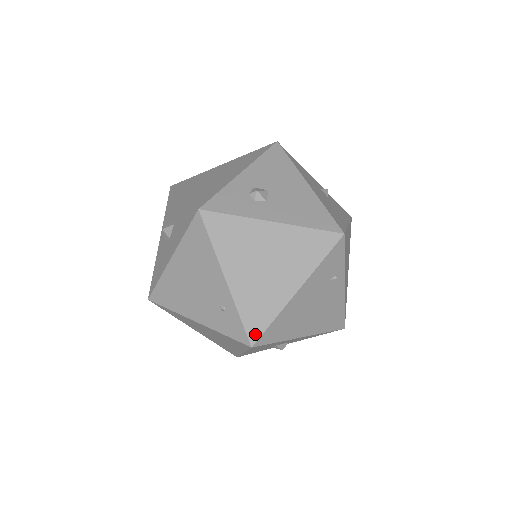
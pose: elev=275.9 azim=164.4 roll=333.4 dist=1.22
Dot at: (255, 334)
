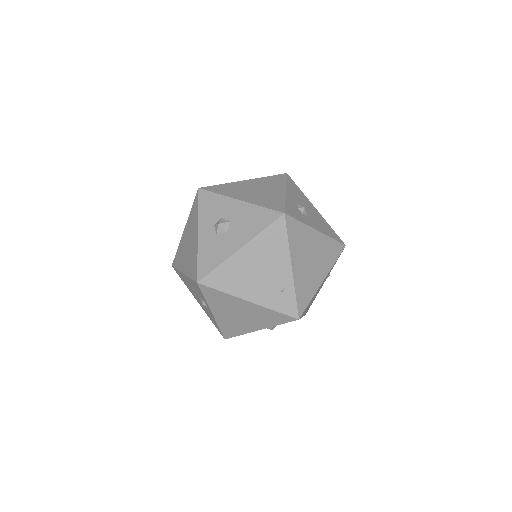
Dot at: (302, 310)
